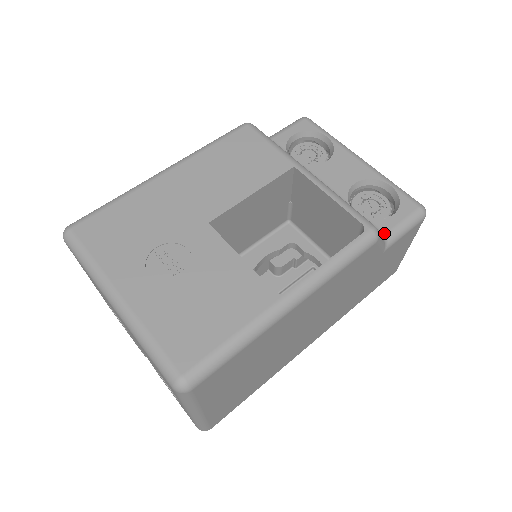
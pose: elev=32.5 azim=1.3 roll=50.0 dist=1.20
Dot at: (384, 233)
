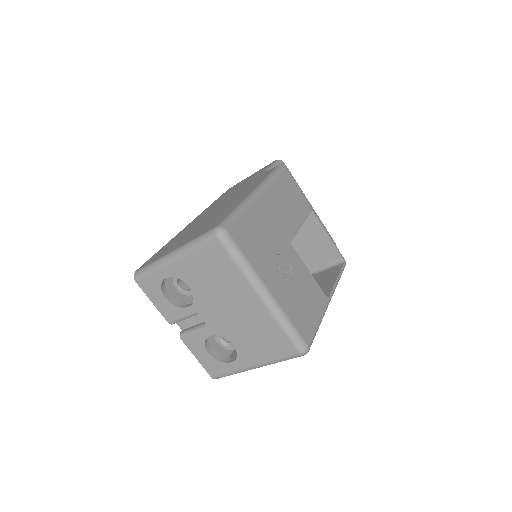
Dot at: occluded
